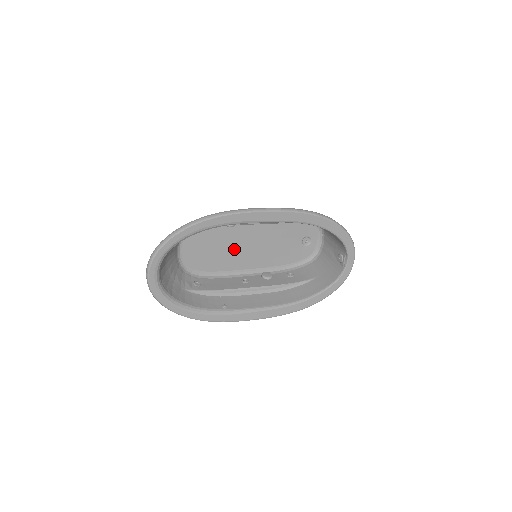
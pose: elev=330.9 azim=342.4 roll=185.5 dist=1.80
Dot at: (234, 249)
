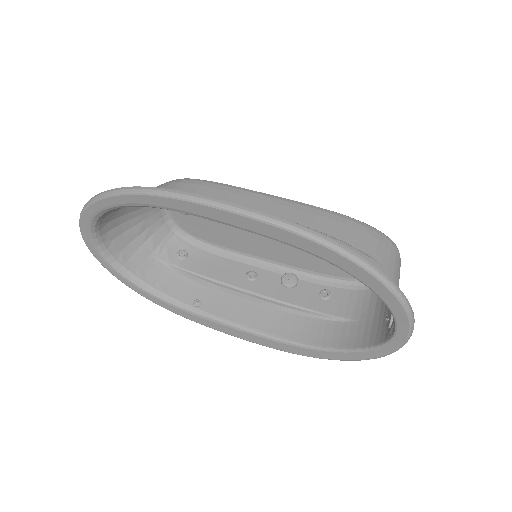
Dot at: occluded
